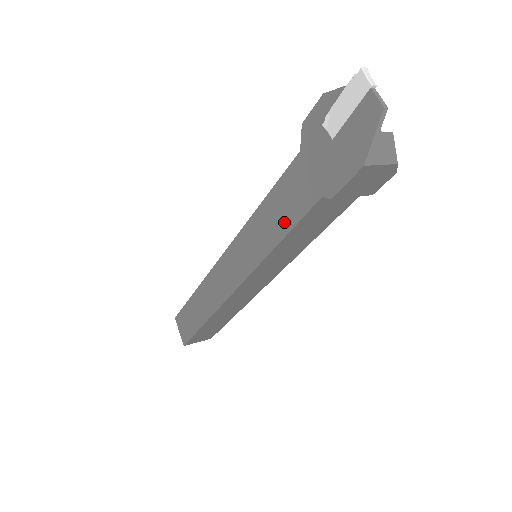
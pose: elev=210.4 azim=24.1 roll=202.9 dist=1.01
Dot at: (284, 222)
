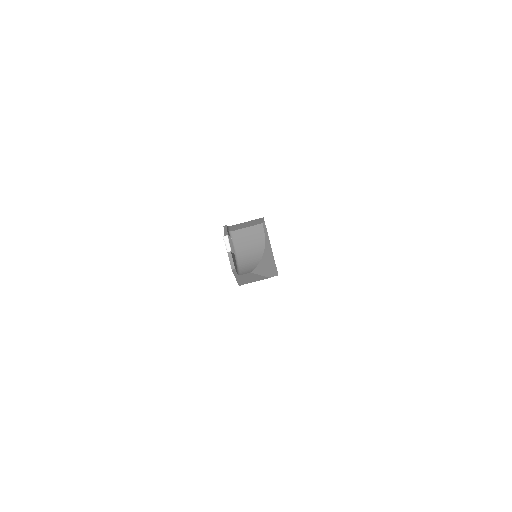
Dot at: occluded
